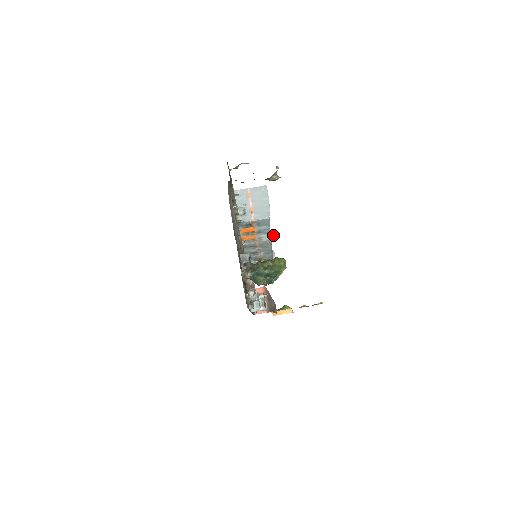
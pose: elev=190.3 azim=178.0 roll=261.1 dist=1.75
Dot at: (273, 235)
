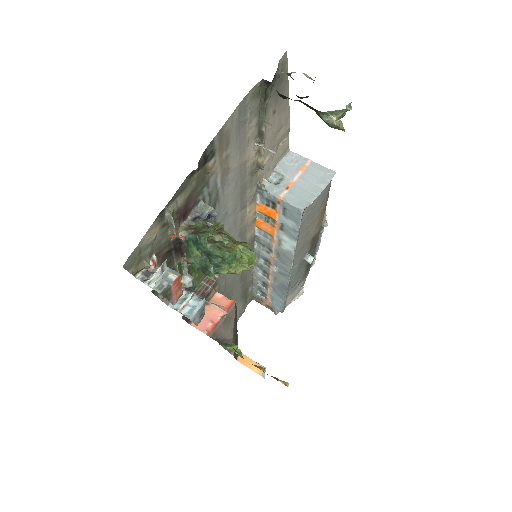
Dot at: (308, 259)
